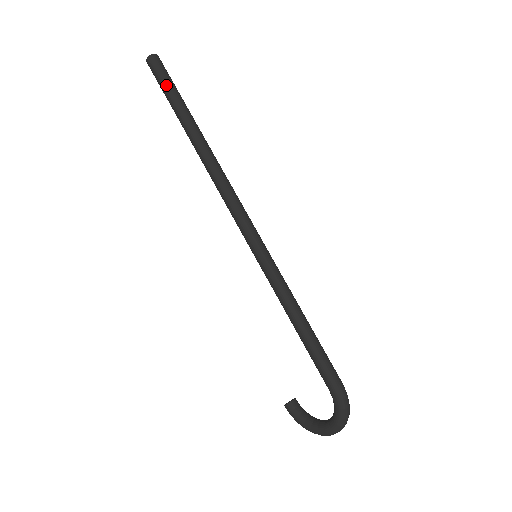
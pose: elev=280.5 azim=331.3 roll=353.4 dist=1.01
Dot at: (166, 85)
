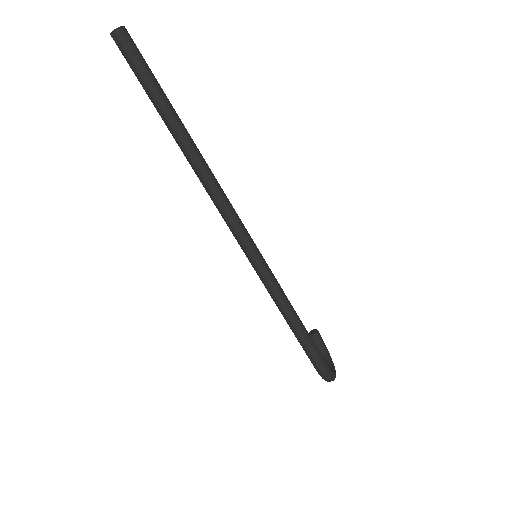
Dot at: (137, 76)
